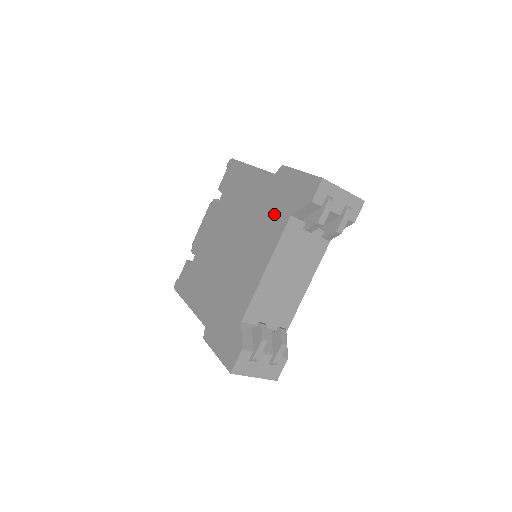
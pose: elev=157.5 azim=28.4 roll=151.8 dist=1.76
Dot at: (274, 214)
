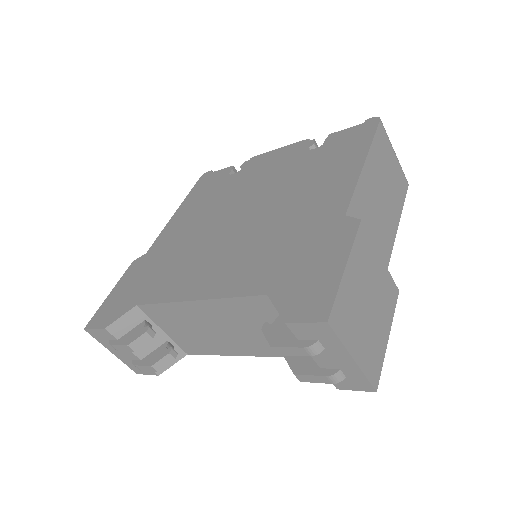
Dot at: (274, 261)
